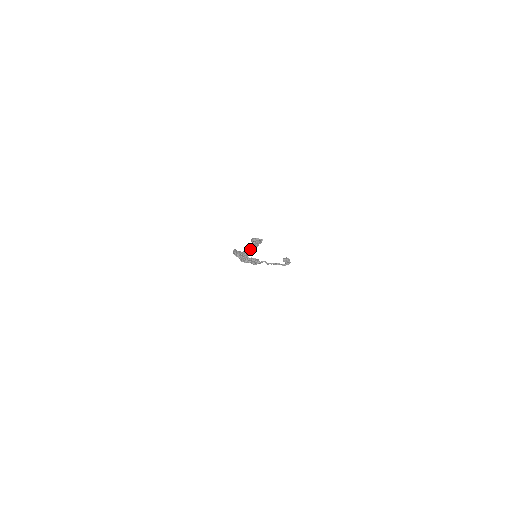
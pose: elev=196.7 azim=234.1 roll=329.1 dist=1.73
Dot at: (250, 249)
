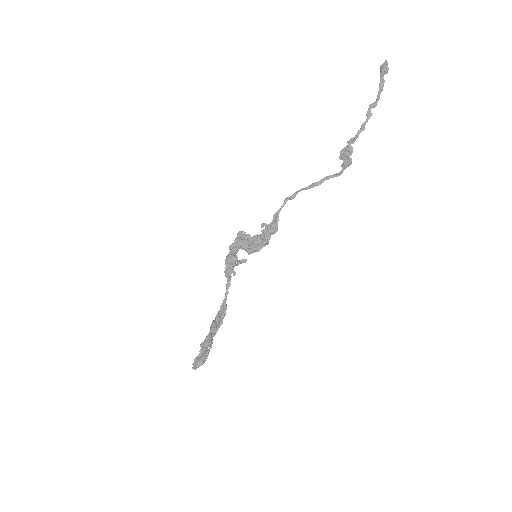
Dot at: occluded
